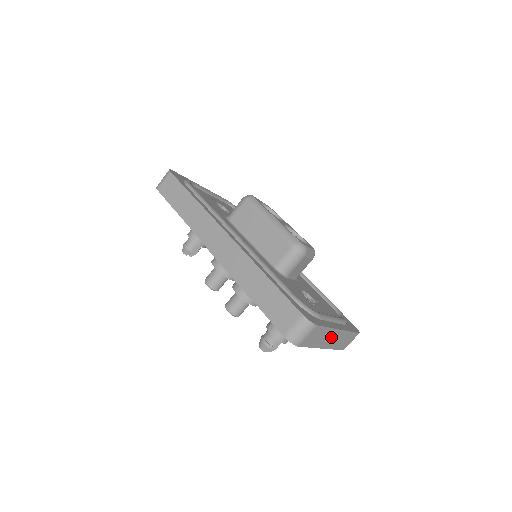
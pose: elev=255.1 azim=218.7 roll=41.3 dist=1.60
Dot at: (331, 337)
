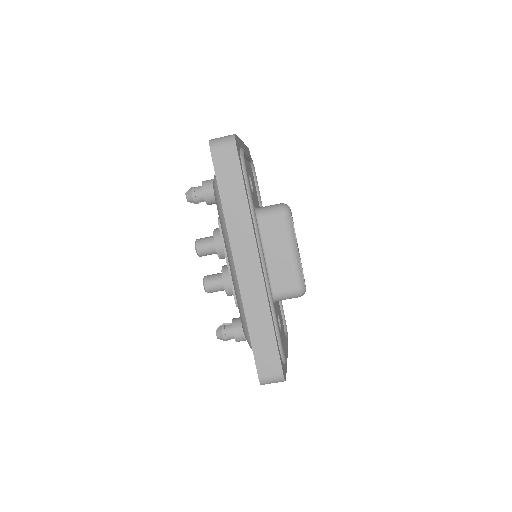
Dot at: occluded
